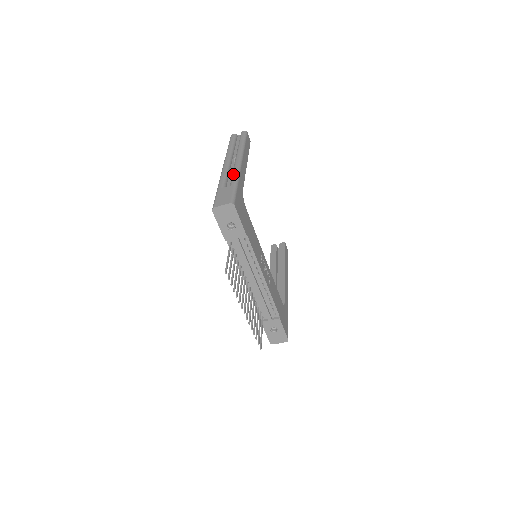
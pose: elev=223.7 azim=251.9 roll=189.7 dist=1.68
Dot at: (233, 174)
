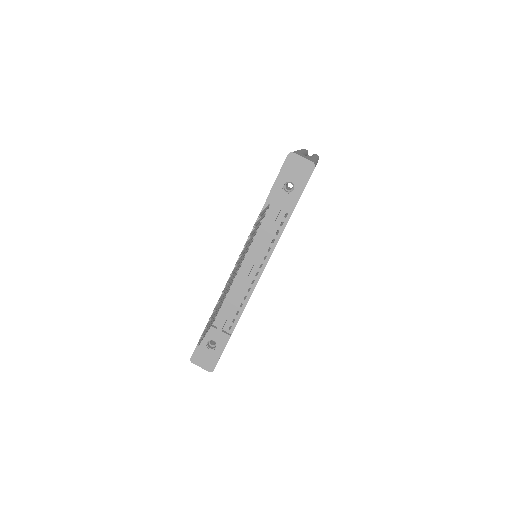
Dot at: occluded
